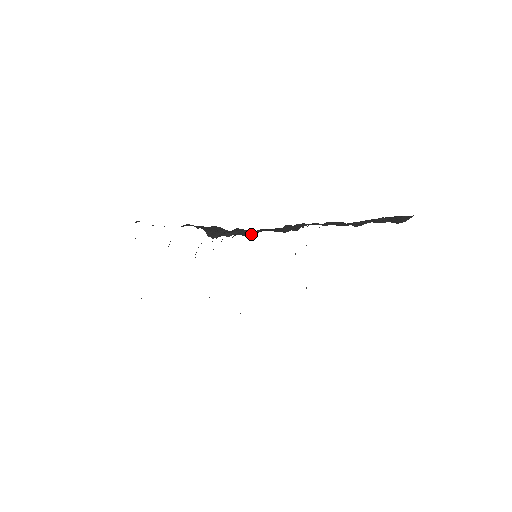
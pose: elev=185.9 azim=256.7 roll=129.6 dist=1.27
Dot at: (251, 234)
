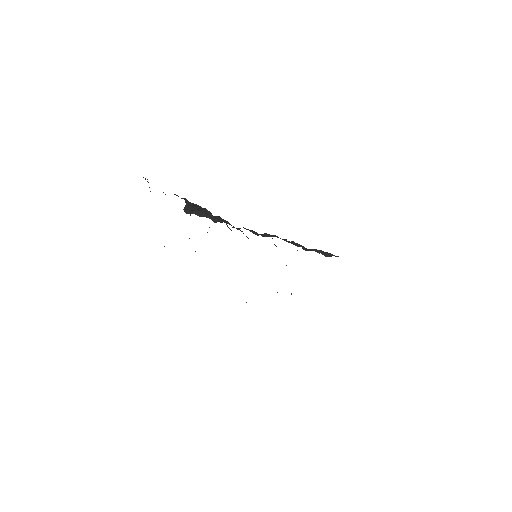
Dot at: occluded
